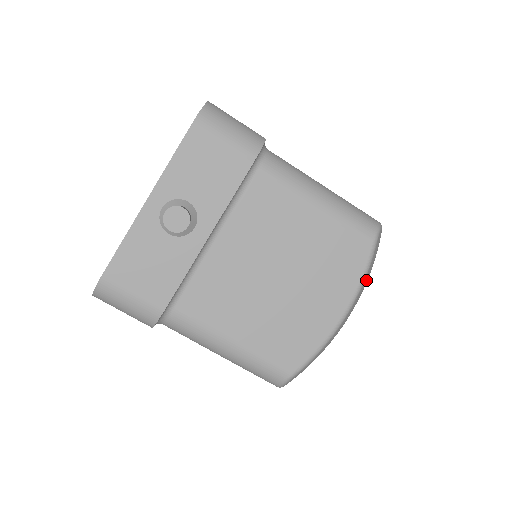
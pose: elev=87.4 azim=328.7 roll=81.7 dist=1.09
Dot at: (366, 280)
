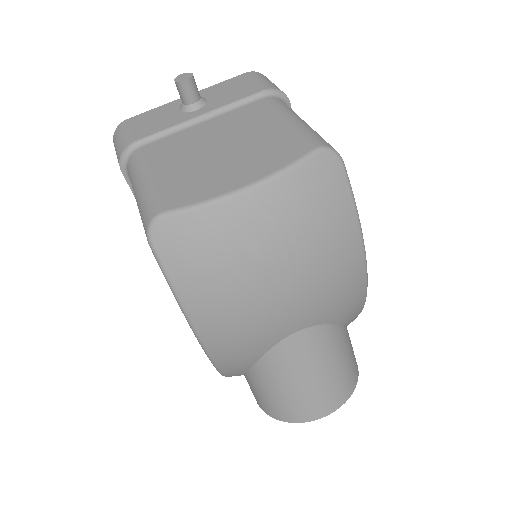
Dot at: (295, 186)
